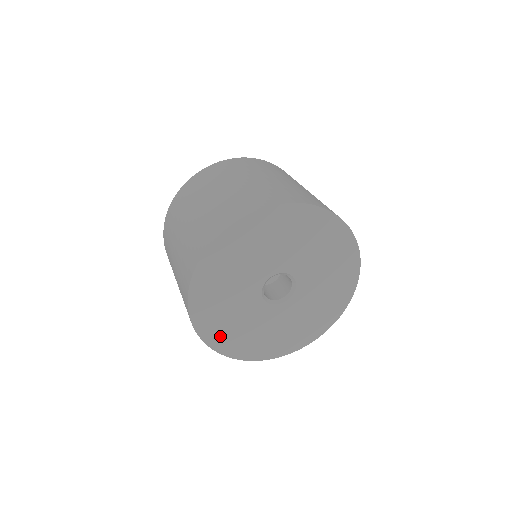
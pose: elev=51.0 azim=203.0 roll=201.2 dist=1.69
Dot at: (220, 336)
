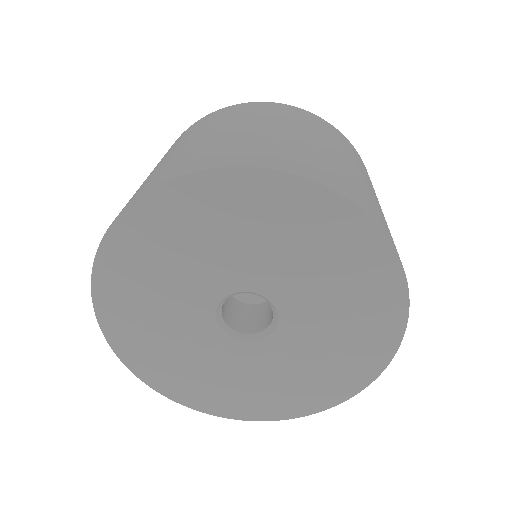
Dot at: (133, 343)
